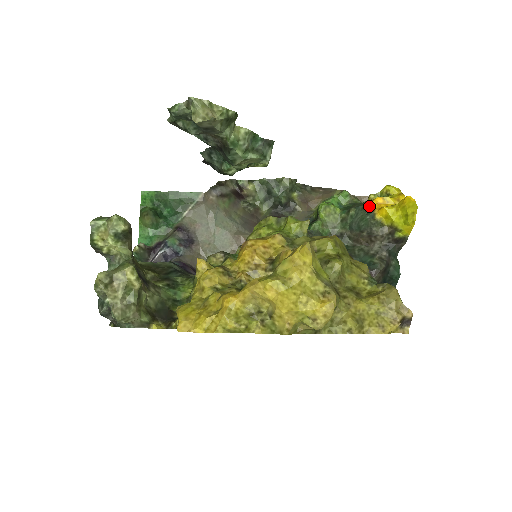
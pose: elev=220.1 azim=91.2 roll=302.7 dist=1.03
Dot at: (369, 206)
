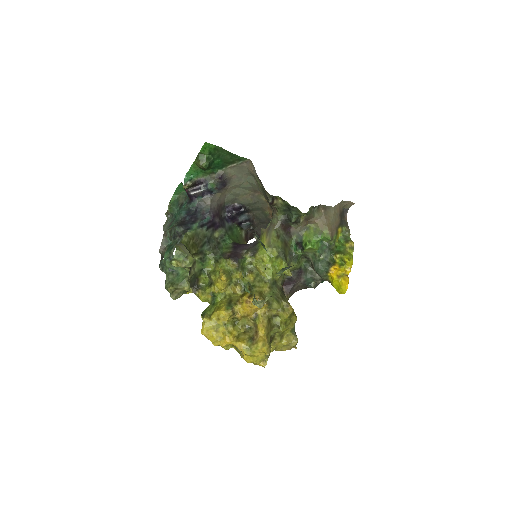
Dot at: (330, 266)
